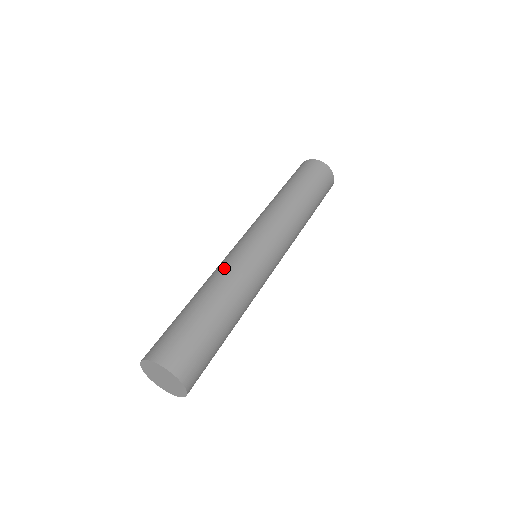
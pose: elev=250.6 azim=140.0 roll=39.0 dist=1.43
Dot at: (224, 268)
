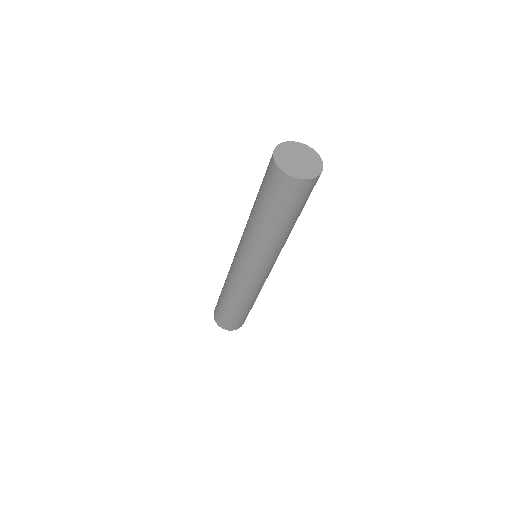
Dot at: (230, 282)
